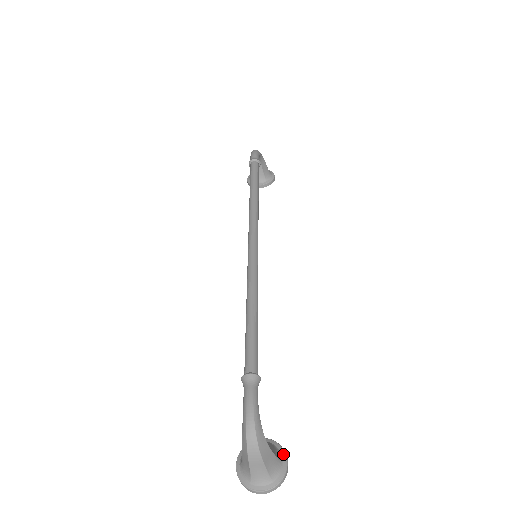
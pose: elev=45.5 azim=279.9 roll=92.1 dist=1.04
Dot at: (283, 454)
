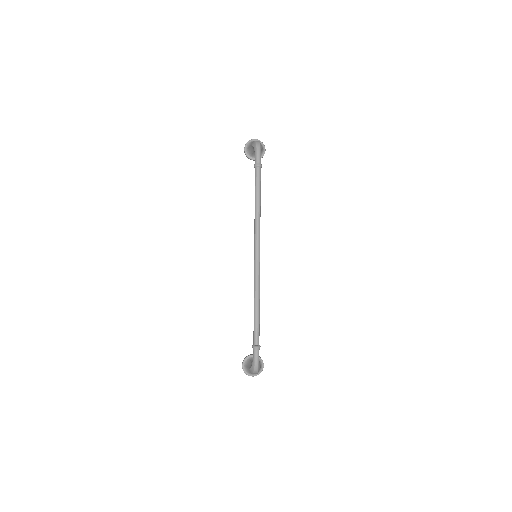
Dot at: (262, 362)
